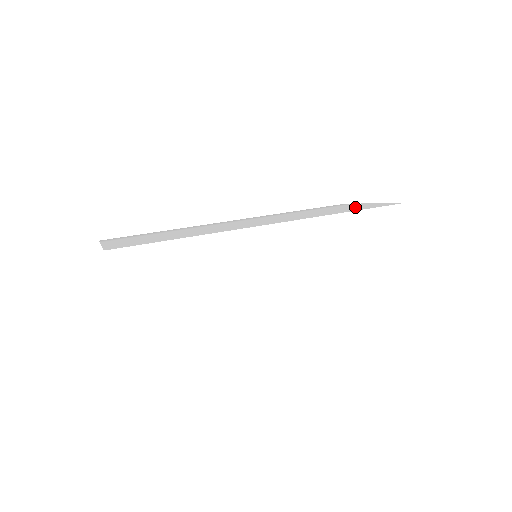
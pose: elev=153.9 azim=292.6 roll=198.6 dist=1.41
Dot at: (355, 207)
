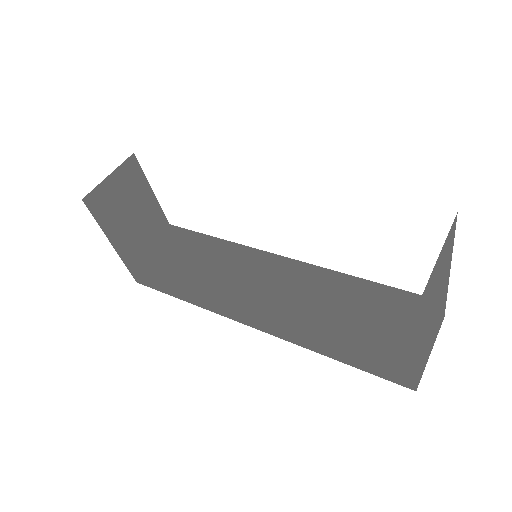
Dot at: occluded
